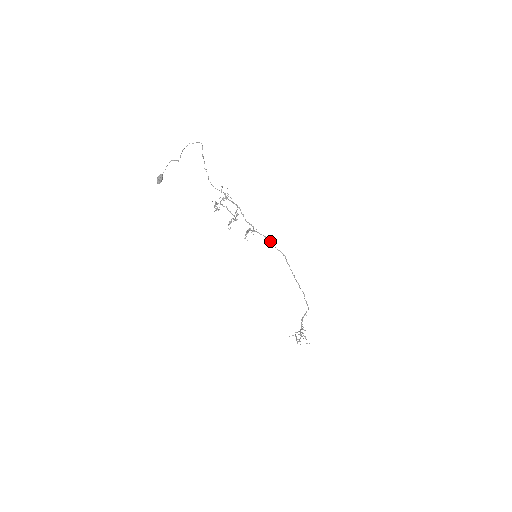
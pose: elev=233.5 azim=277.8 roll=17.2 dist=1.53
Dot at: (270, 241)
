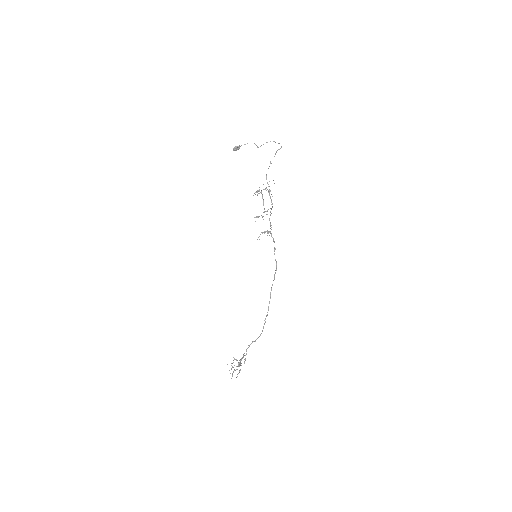
Dot at: occluded
